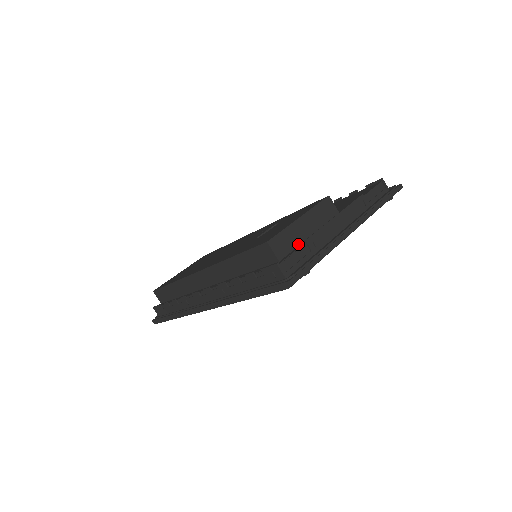
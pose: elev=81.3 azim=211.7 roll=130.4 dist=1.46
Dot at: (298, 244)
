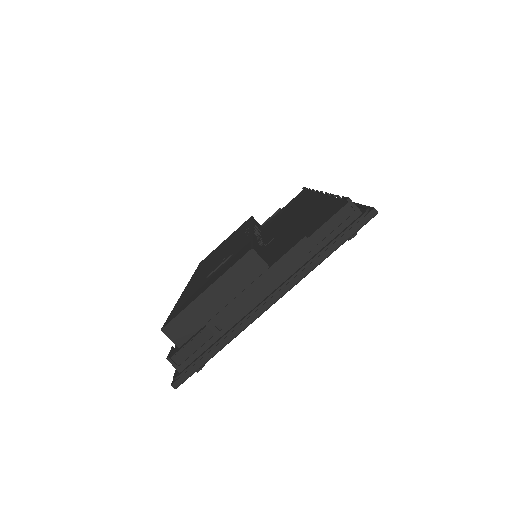
Dot at: (204, 323)
